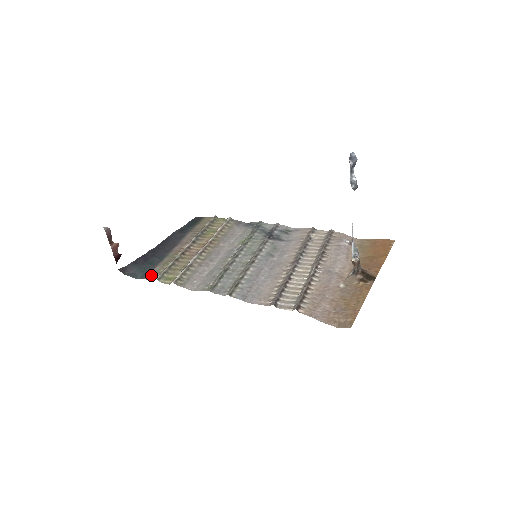
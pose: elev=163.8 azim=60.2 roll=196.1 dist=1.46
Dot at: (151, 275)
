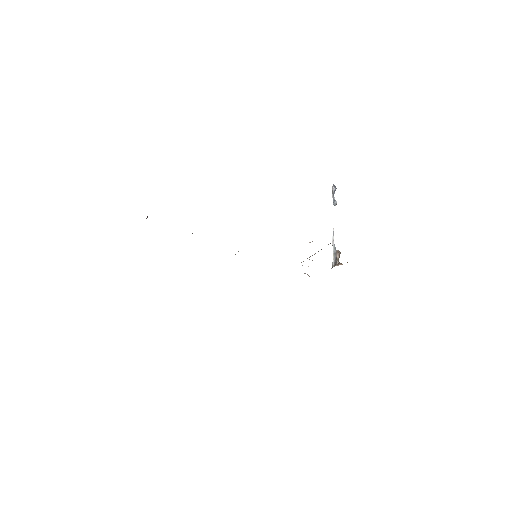
Dot at: occluded
